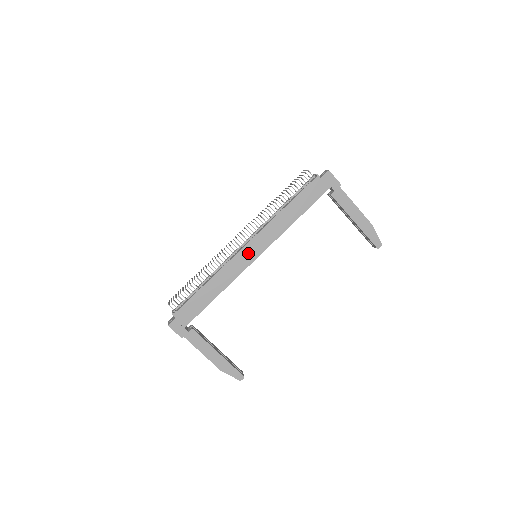
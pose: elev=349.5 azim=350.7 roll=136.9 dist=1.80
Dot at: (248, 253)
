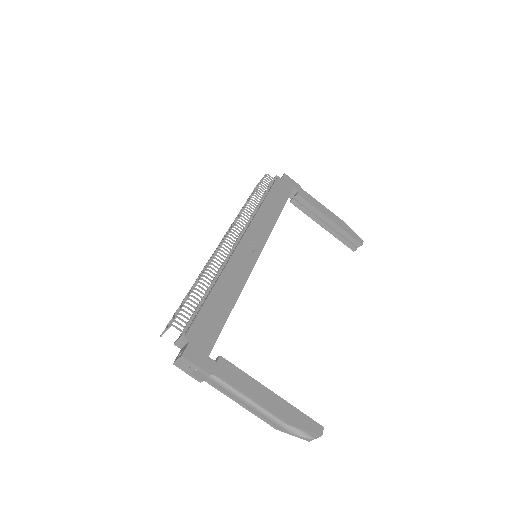
Dot at: (248, 247)
